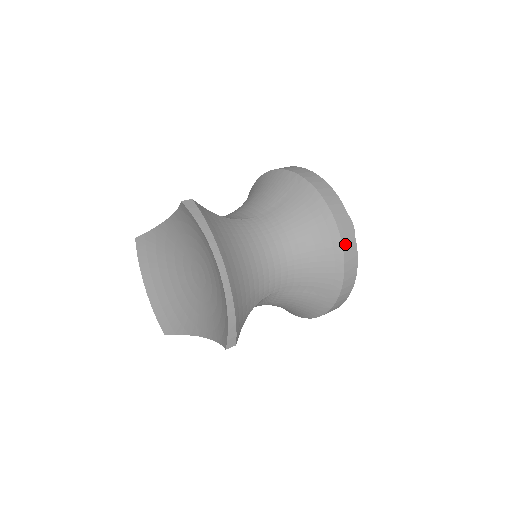
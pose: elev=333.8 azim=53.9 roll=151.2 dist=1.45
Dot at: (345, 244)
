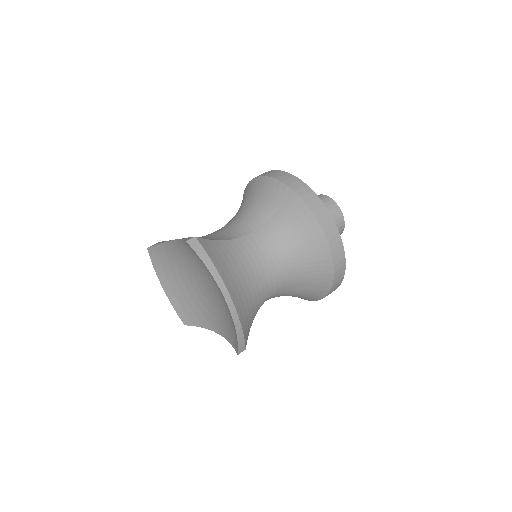
Dot at: (333, 251)
